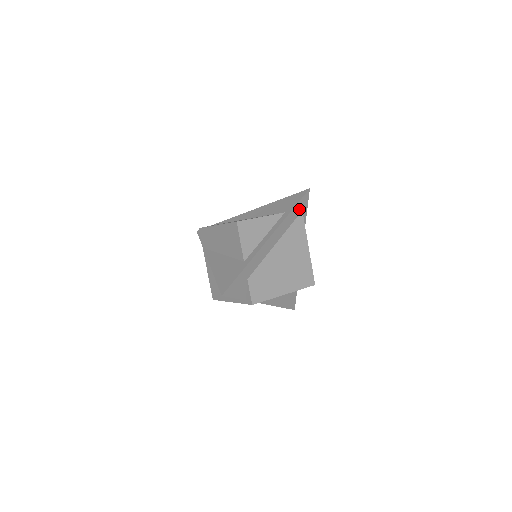
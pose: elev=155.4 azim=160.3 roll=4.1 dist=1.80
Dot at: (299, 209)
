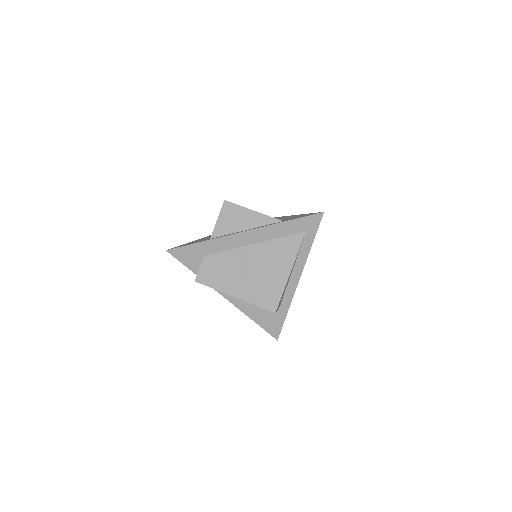
Dot at: (301, 227)
